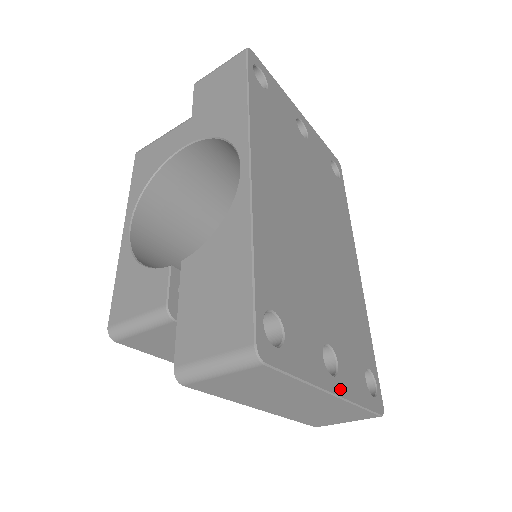
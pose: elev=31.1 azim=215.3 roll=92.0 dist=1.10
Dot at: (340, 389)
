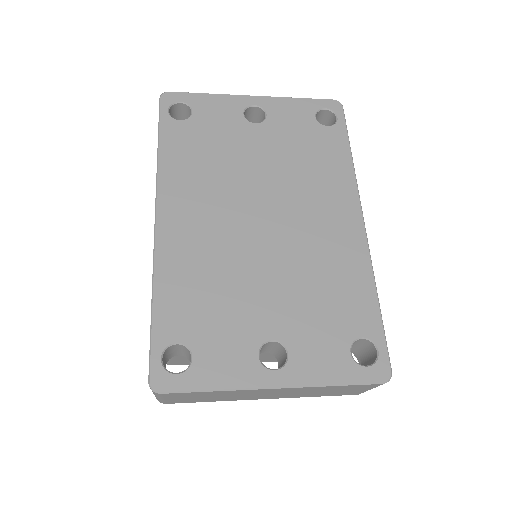
Dot at: (288, 379)
